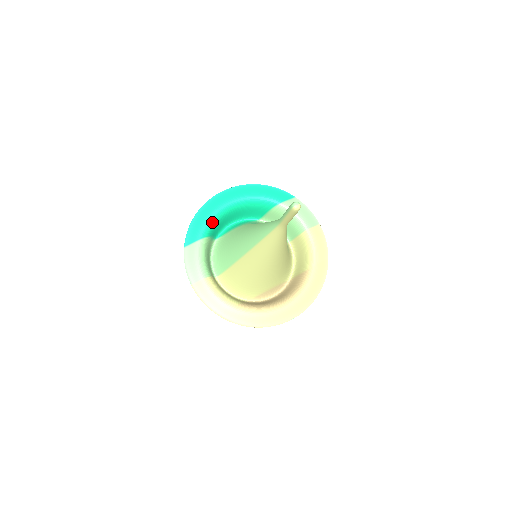
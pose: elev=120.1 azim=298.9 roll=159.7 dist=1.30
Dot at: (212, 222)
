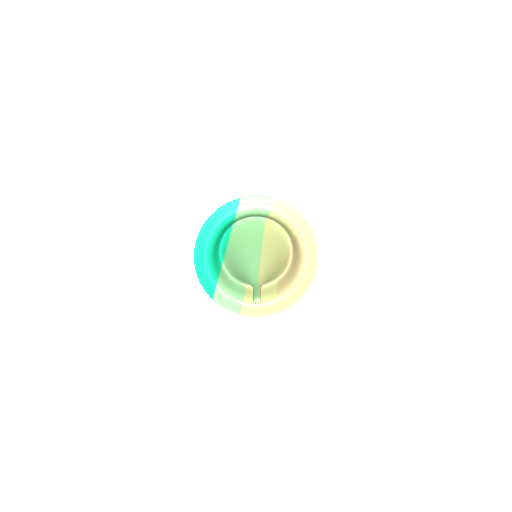
Dot at: (211, 270)
